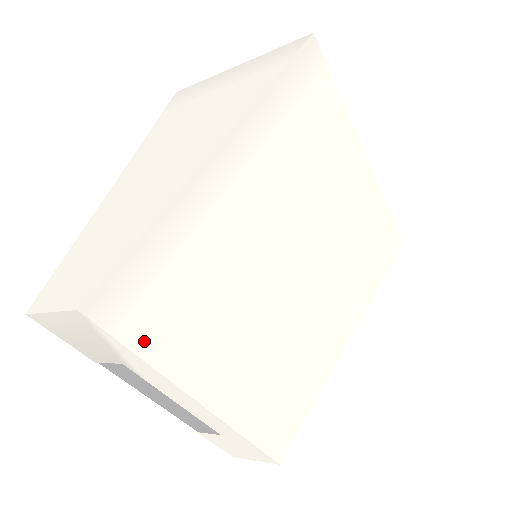
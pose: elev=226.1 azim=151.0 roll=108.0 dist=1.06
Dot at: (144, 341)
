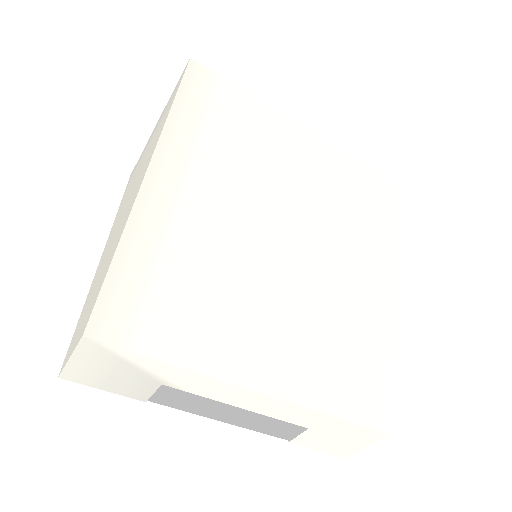
Dot at: (162, 346)
